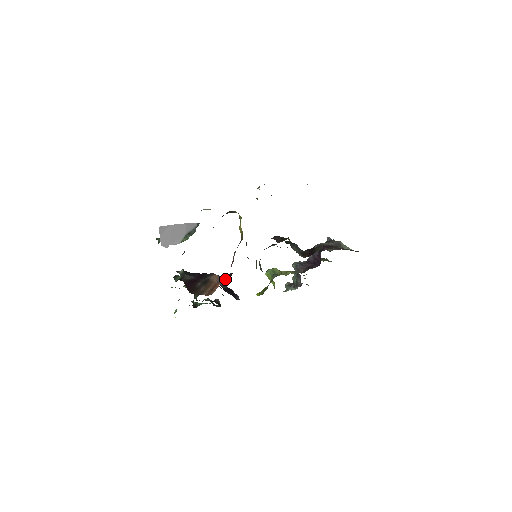
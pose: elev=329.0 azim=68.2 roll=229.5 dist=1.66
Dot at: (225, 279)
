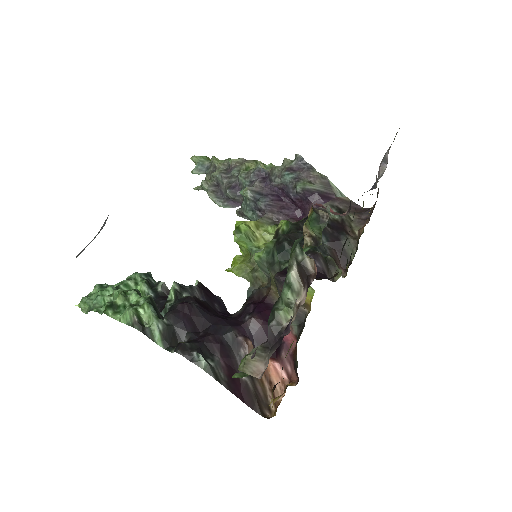
Dot at: (253, 335)
